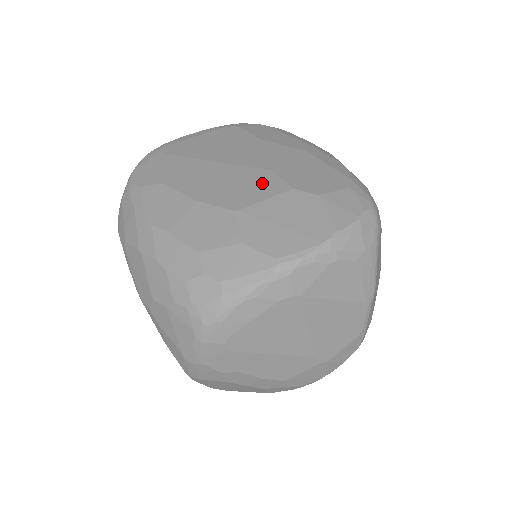
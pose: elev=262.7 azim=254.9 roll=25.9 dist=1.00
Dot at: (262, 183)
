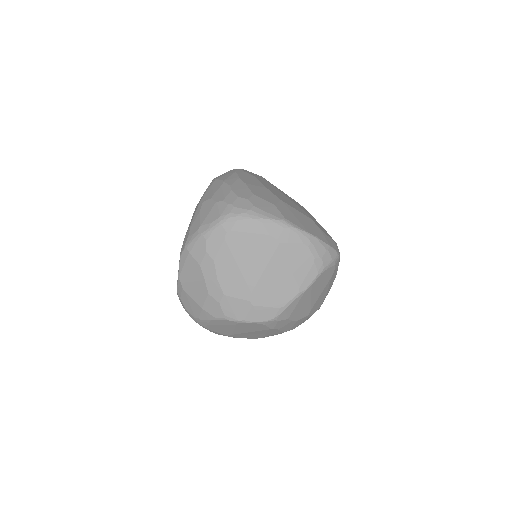
Dot at: (299, 209)
